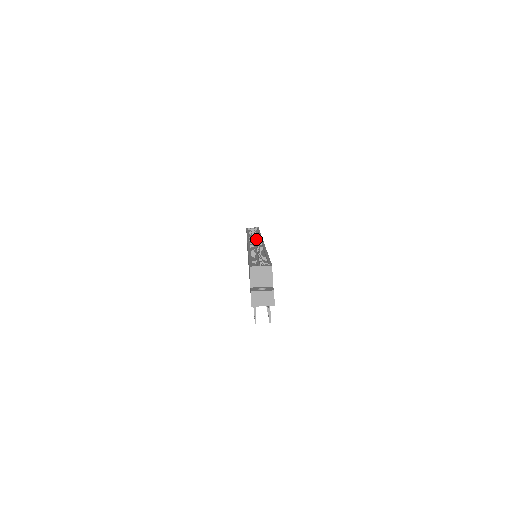
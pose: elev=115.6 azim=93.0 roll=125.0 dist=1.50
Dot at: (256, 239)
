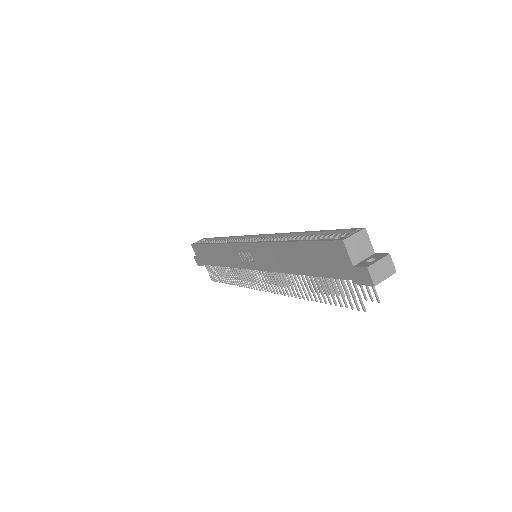
Dot at: (236, 241)
